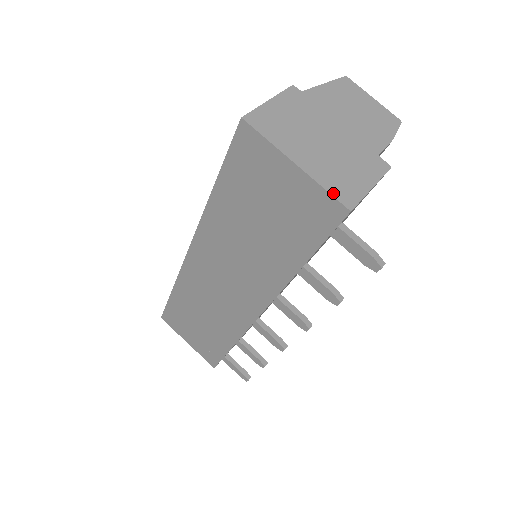
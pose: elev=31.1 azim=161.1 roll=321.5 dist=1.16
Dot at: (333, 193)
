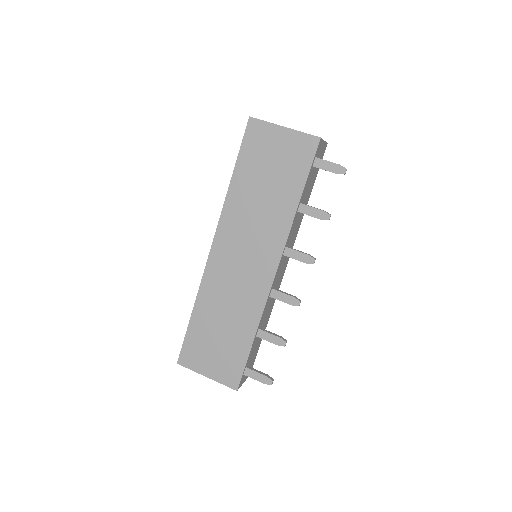
Dot at: (308, 134)
